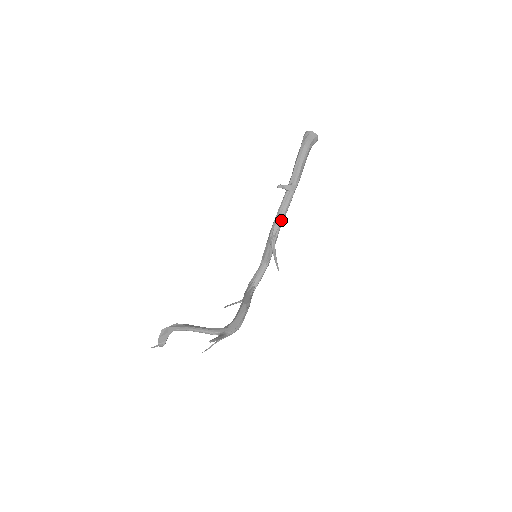
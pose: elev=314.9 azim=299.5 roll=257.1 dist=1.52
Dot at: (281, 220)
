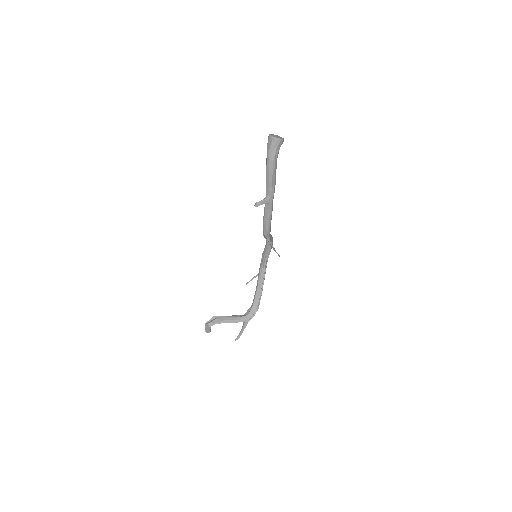
Dot at: (268, 227)
